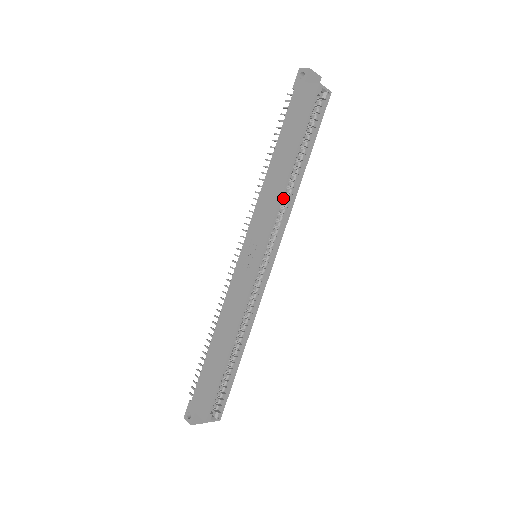
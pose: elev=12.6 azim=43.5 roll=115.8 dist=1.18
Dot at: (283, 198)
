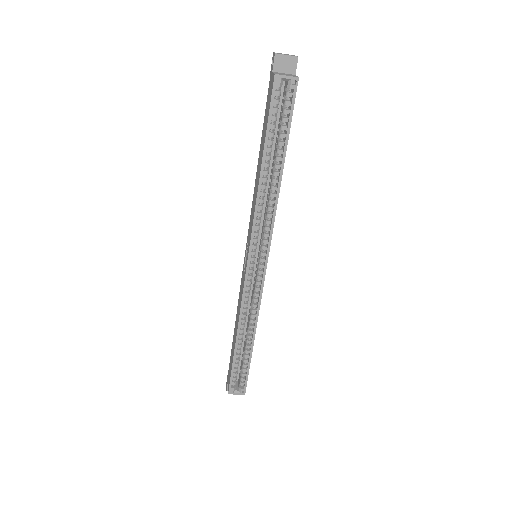
Dot at: (262, 203)
